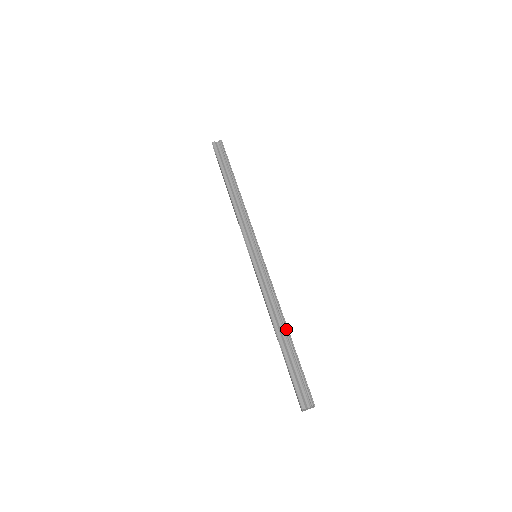
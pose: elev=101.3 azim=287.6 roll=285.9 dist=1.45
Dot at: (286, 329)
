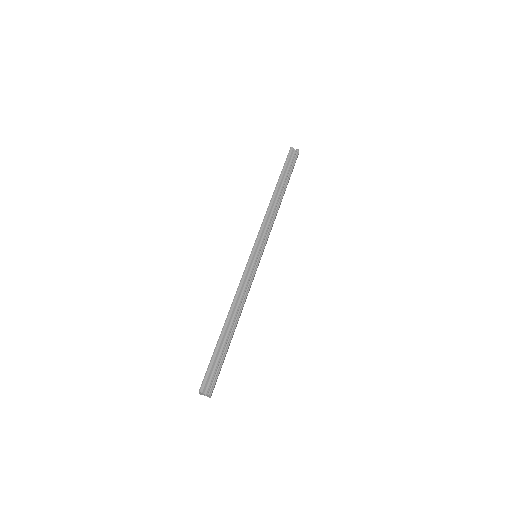
Dot at: (234, 325)
